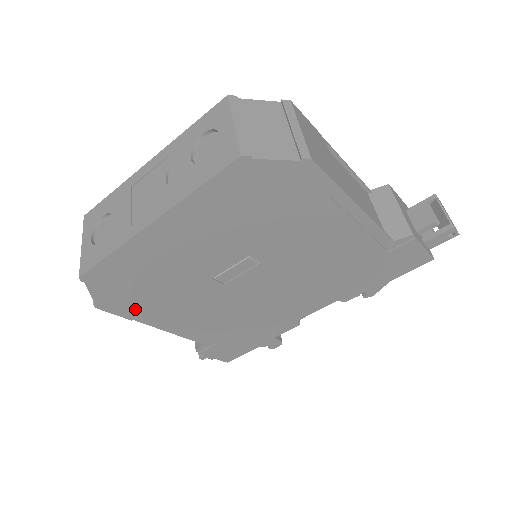
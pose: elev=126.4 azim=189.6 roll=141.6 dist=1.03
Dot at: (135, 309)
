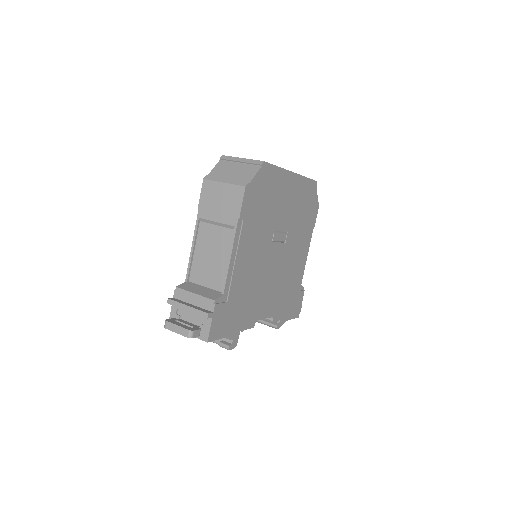
Dot at: (248, 212)
